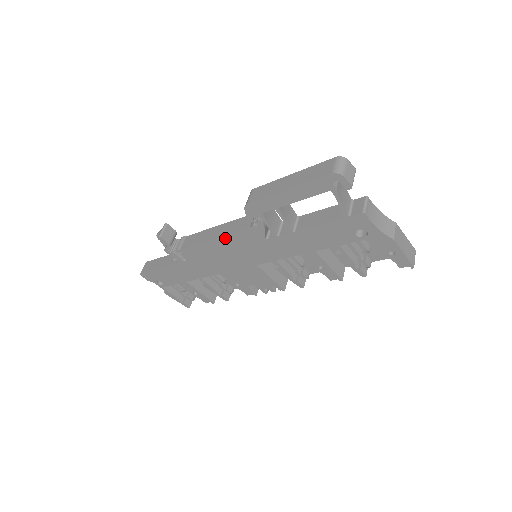
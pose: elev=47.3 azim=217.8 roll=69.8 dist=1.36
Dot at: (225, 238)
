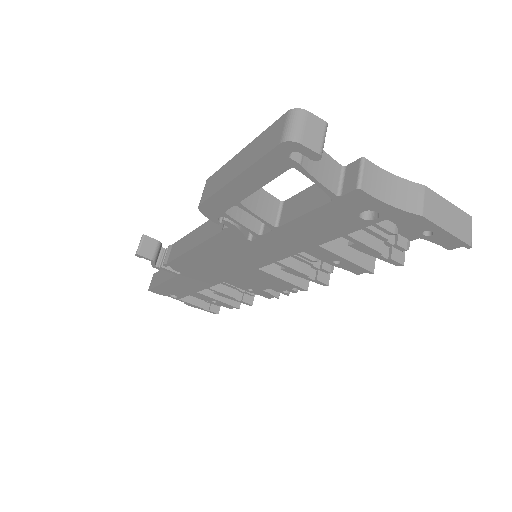
Dot at: (203, 246)
